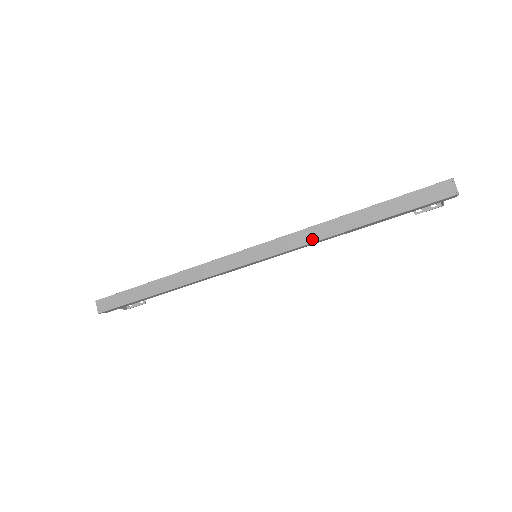
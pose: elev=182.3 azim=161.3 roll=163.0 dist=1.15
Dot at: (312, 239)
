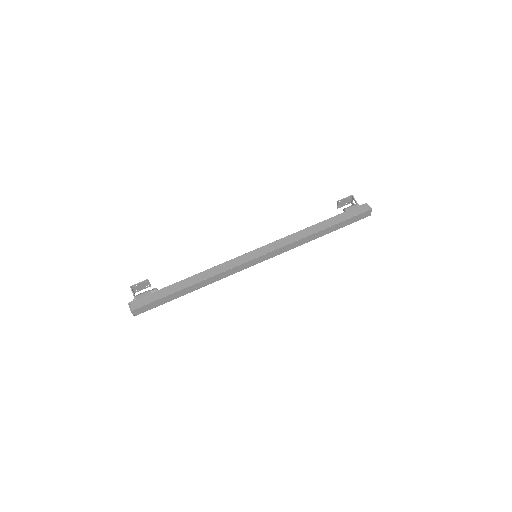
Dot at: (296, 246)
